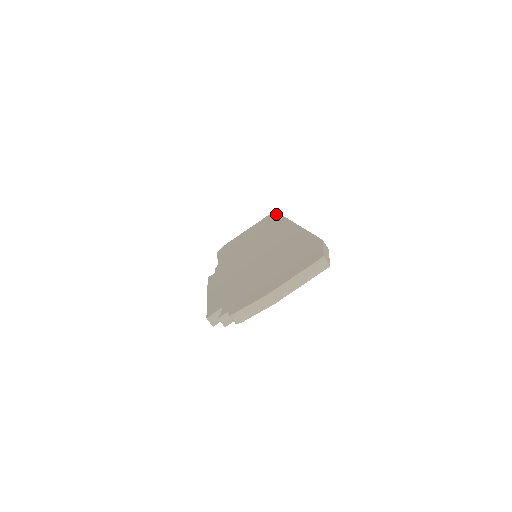
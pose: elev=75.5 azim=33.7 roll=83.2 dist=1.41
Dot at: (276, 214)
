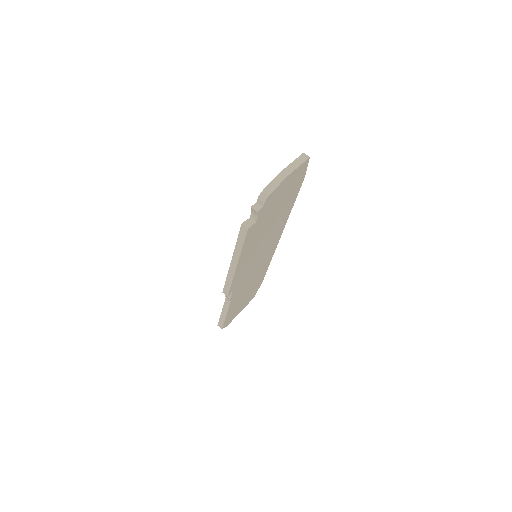
Dot at: occluded
